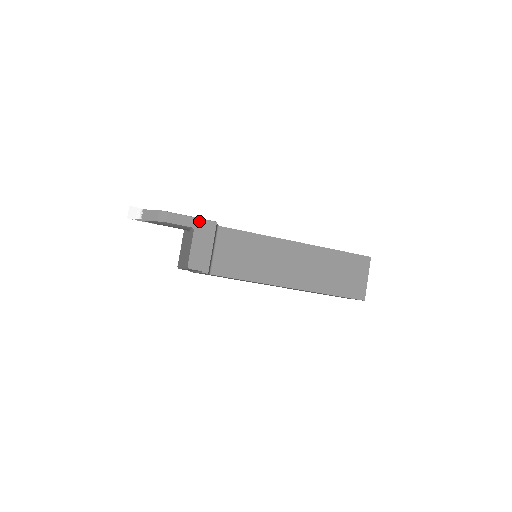
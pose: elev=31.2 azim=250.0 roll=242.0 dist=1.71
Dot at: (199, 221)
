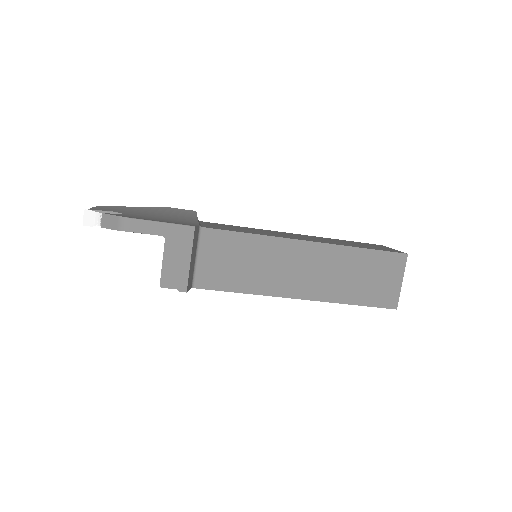
Dot at: (171, 227)
